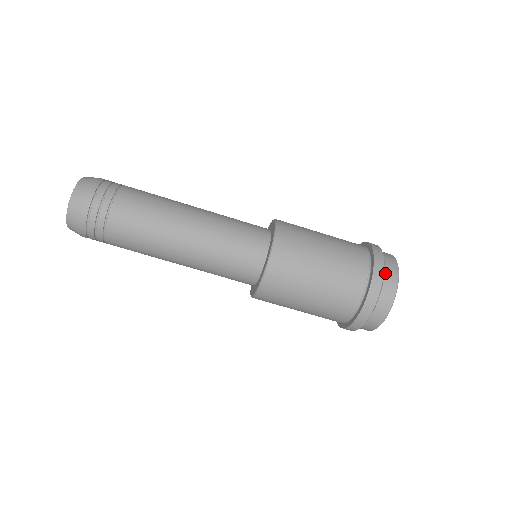
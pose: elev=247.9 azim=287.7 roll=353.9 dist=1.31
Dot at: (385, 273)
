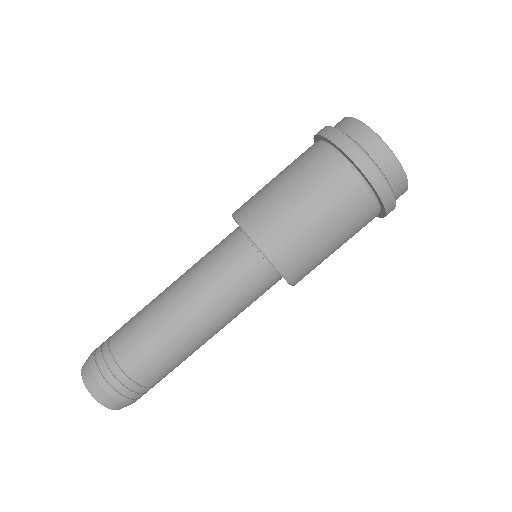
Dot at: (355, 140)
